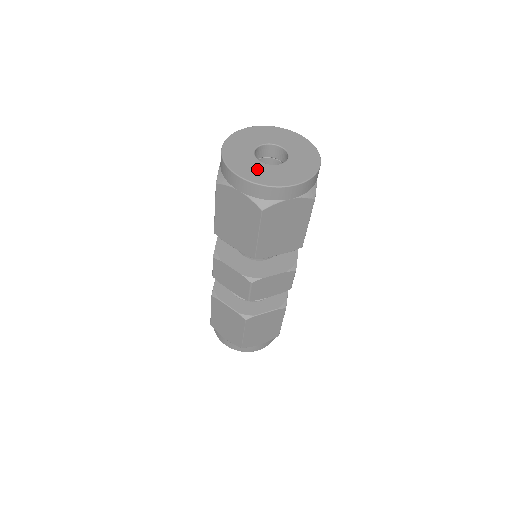
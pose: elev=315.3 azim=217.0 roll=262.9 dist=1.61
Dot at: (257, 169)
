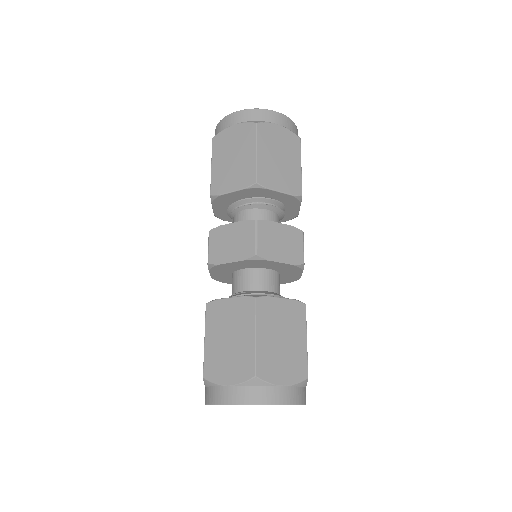
Dot at: occluded
